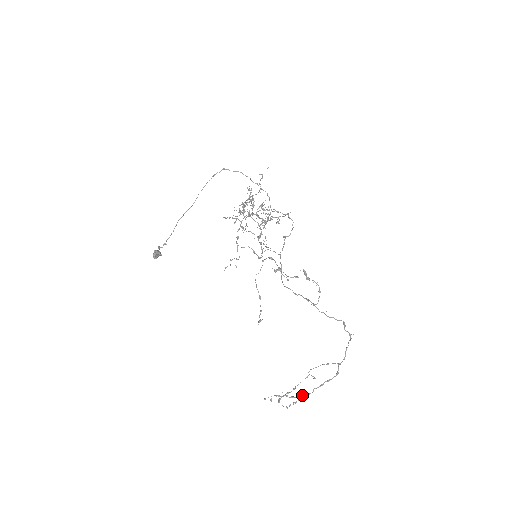
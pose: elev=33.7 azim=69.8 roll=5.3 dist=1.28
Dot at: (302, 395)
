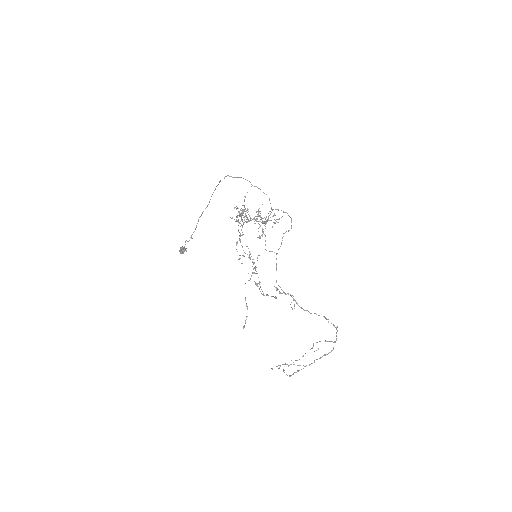
Dot at: occluded
